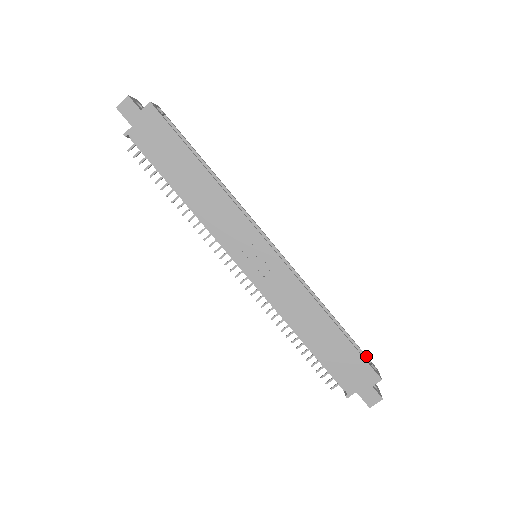
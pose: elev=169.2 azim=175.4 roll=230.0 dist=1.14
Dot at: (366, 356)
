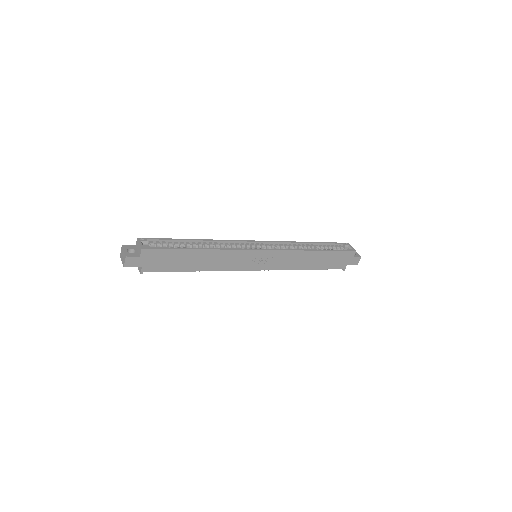
Dot at: (339, 244)
